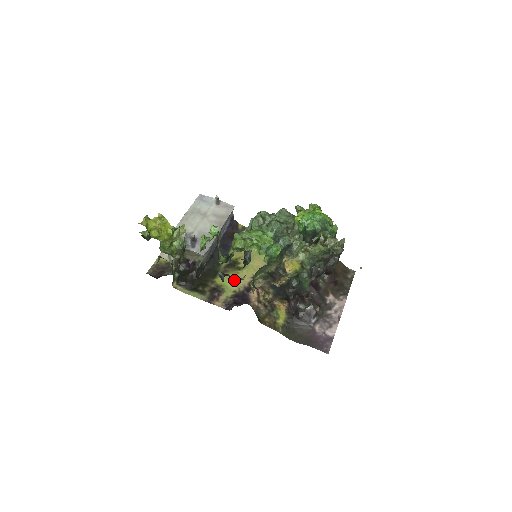
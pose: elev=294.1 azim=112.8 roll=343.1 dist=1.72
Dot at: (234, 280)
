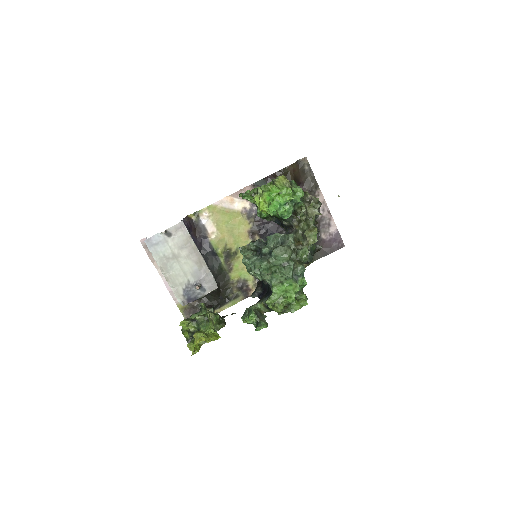
Dot at: (243, 266)
